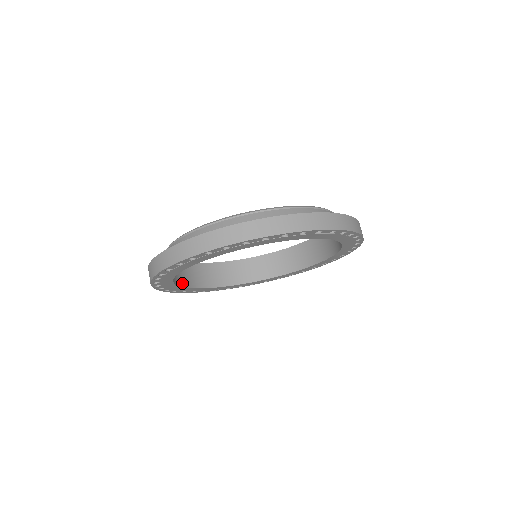
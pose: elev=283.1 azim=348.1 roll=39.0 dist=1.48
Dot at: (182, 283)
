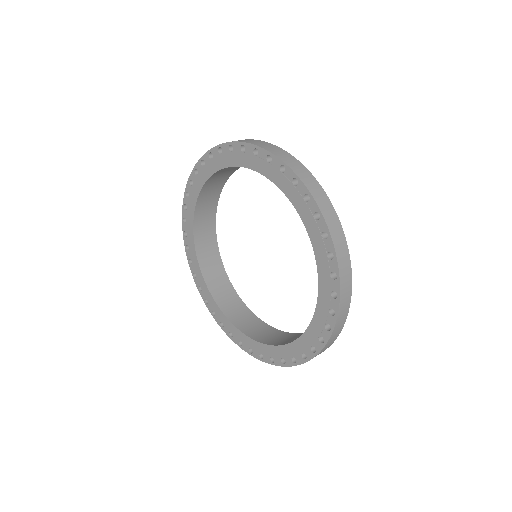
Dot at: (207, 276)
